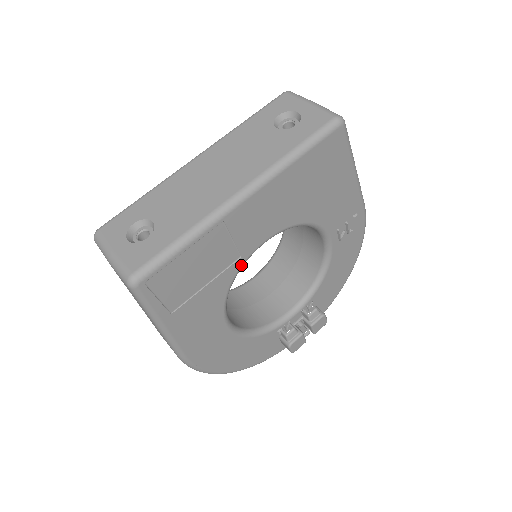
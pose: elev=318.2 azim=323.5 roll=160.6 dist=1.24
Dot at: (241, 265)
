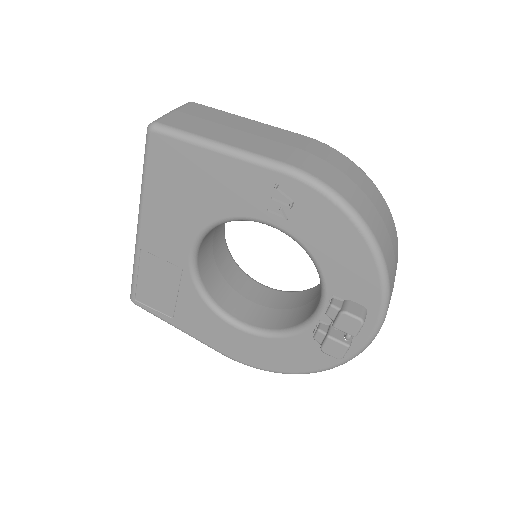
Dot at: (190, 275)
